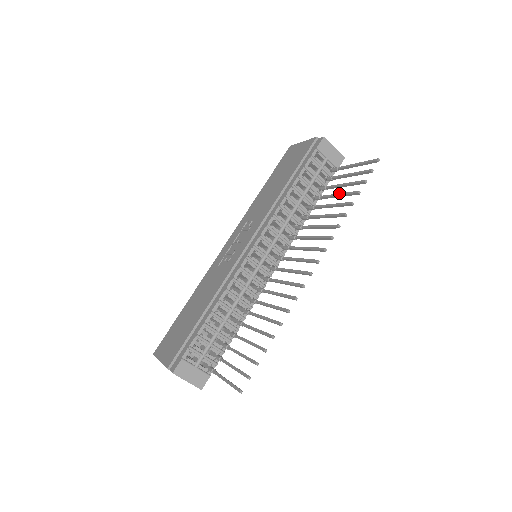
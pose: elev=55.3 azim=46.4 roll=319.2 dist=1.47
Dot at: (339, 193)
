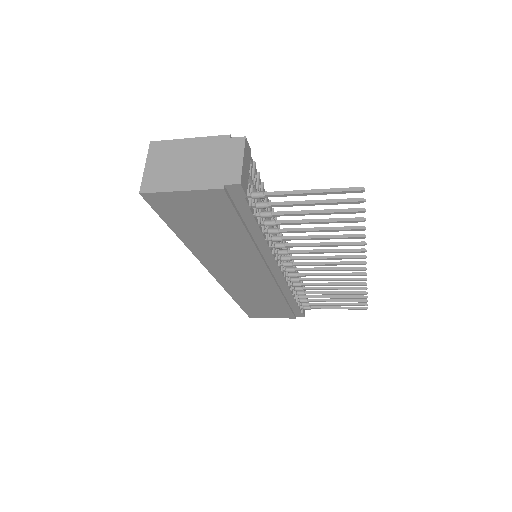
Dot at: (337, 296)
